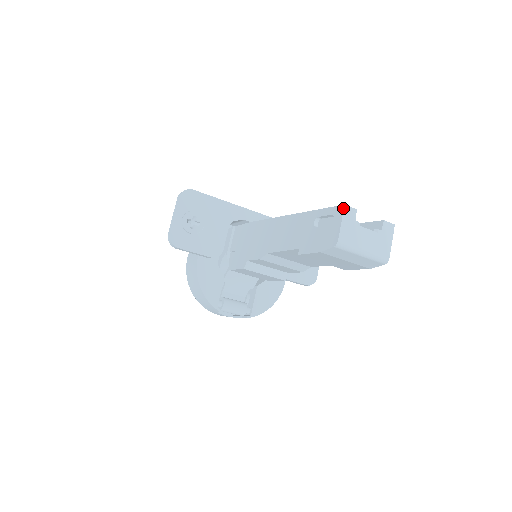
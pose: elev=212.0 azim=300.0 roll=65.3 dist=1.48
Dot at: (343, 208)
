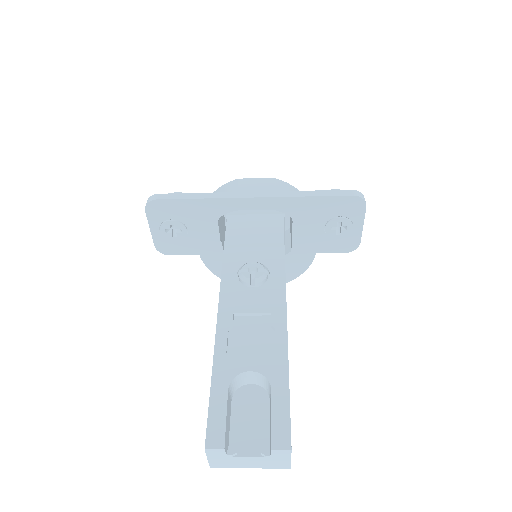
Dot at: (205, 450)
